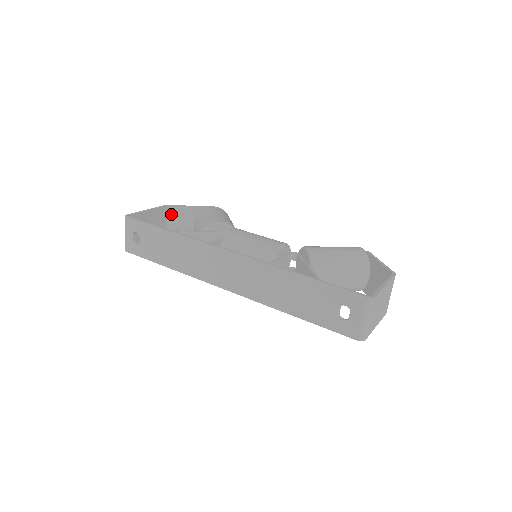
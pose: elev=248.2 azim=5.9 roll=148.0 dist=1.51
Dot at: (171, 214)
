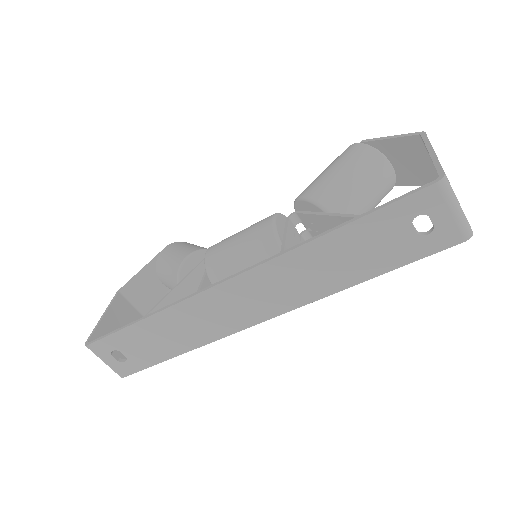
Dot at: (131, 295)
